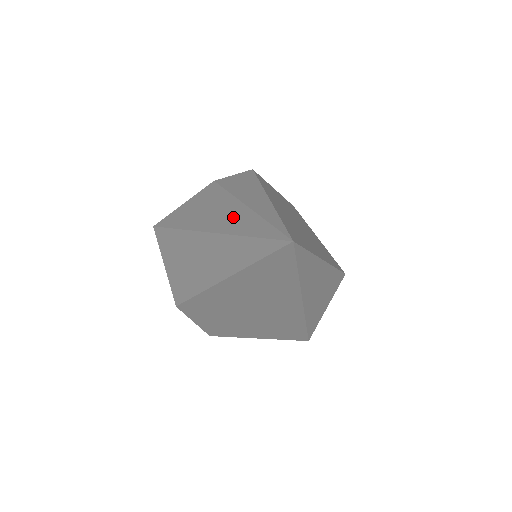
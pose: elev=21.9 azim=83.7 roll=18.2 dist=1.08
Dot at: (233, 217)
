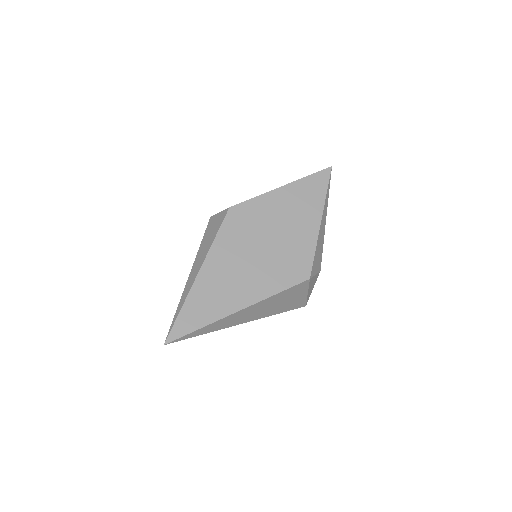
Dot at: occluded
